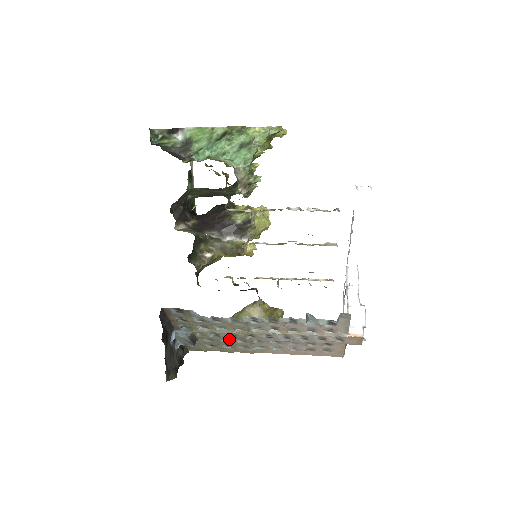
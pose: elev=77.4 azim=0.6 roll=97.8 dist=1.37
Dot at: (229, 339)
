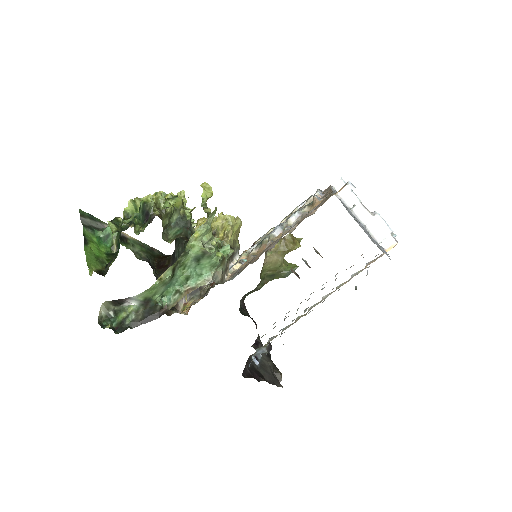
Dot at: (292, 320)
